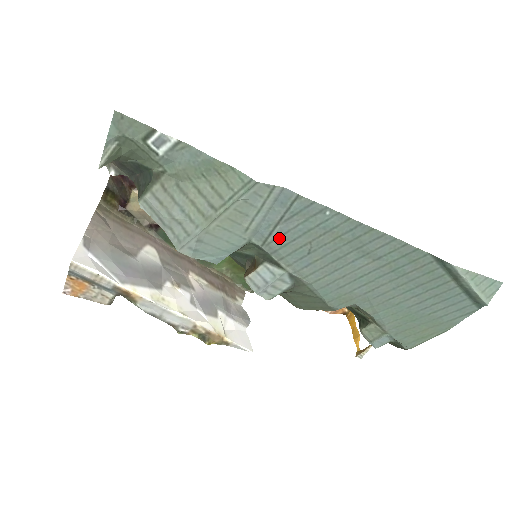
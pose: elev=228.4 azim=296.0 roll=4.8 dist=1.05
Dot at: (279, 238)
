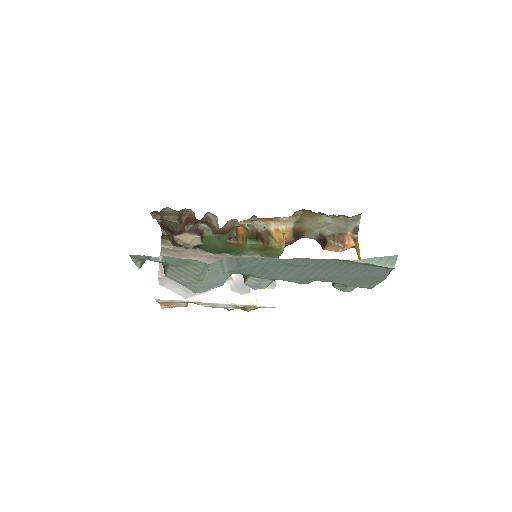
Dot at: (245, 271)
